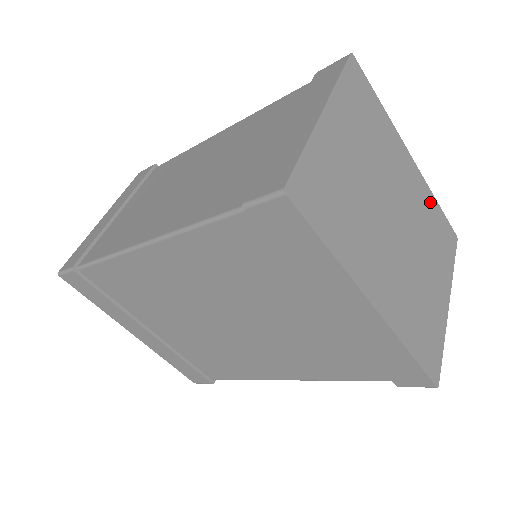
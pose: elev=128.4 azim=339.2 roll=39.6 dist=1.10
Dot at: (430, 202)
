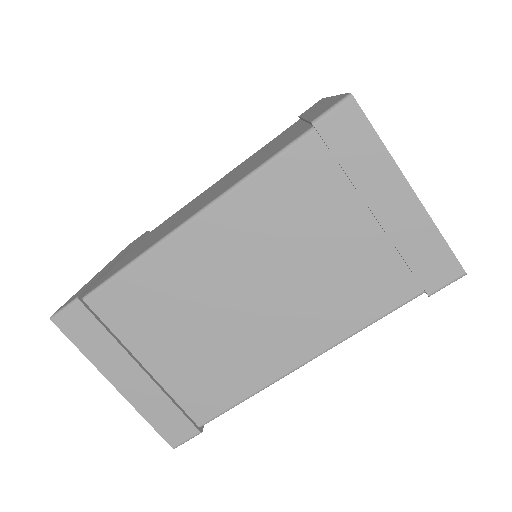
Dot at: occluded
